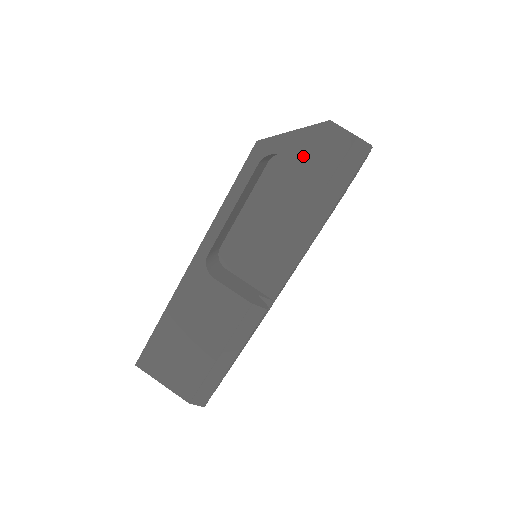
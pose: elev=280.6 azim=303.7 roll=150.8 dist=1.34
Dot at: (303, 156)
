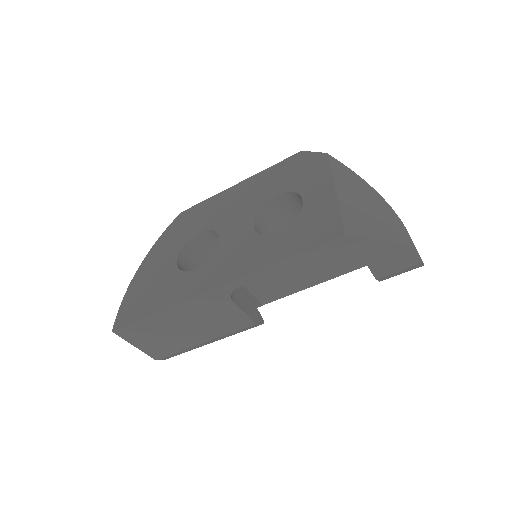
Dot at: (374, 258)
